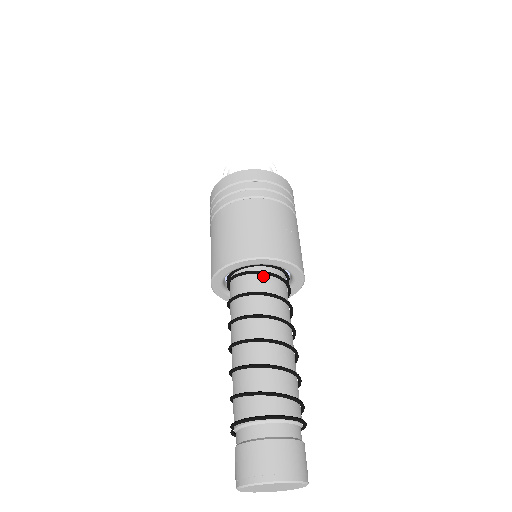
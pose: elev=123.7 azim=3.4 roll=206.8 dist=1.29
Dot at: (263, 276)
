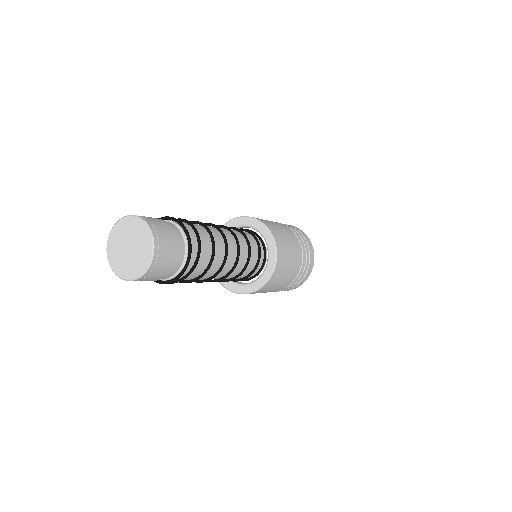
Dot at: occluded
